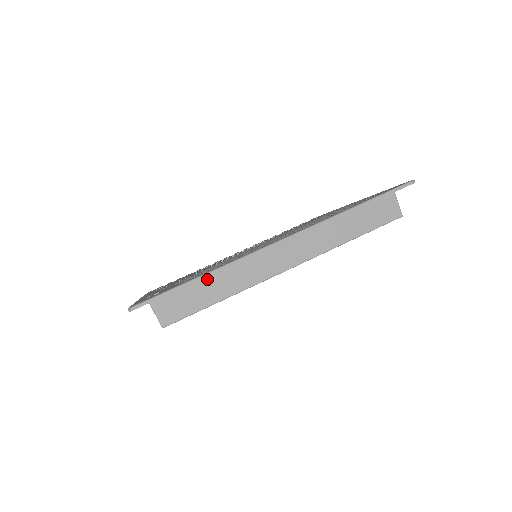
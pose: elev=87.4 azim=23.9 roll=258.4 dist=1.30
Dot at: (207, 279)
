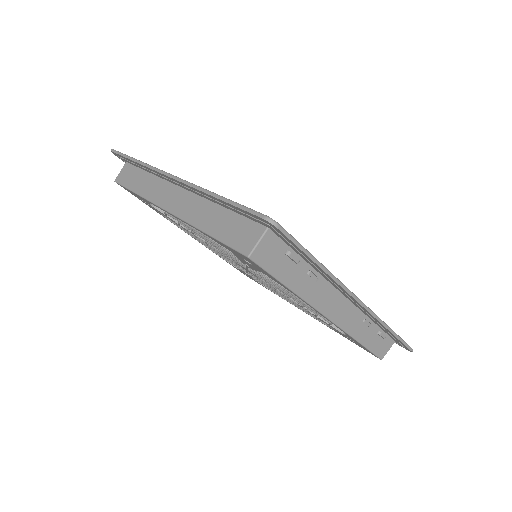
Dot at: (145, 173)
